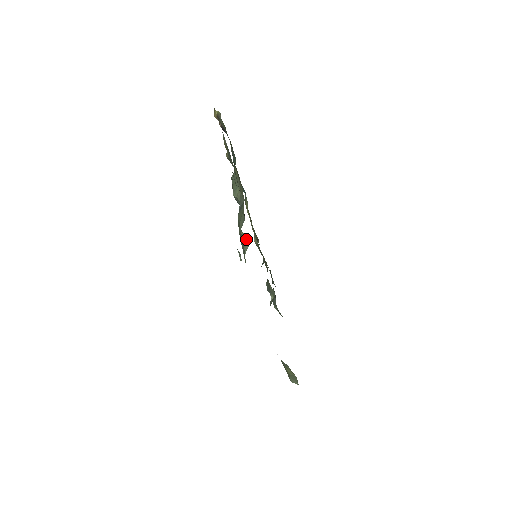
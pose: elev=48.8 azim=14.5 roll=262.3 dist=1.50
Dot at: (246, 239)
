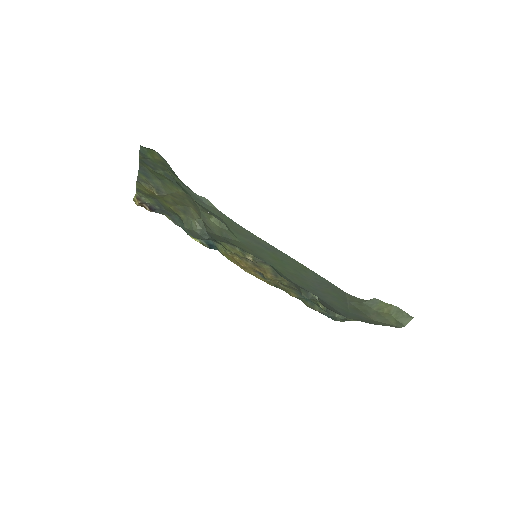
Dot at: (218, 220)
